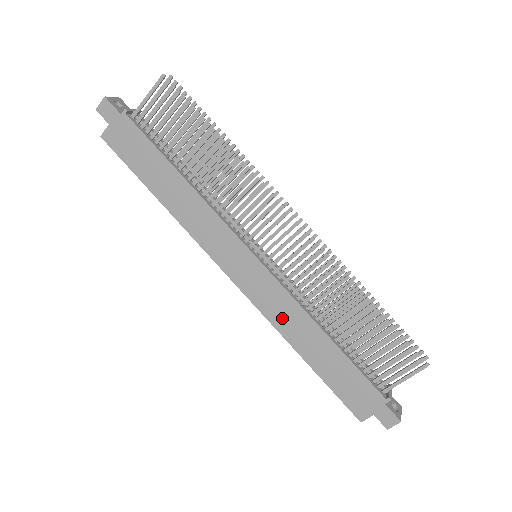
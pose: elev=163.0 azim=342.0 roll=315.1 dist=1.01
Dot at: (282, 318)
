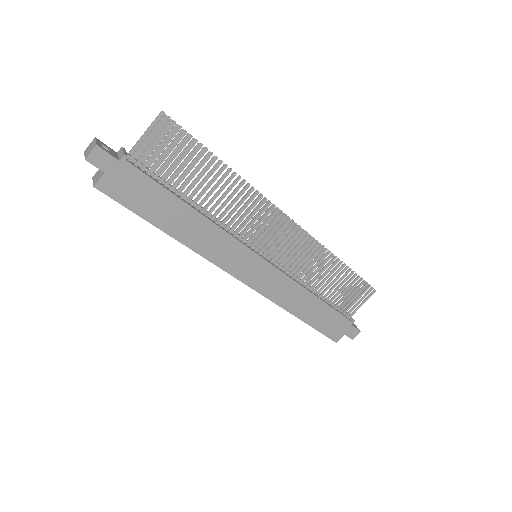
Dot at: (284, 296)
